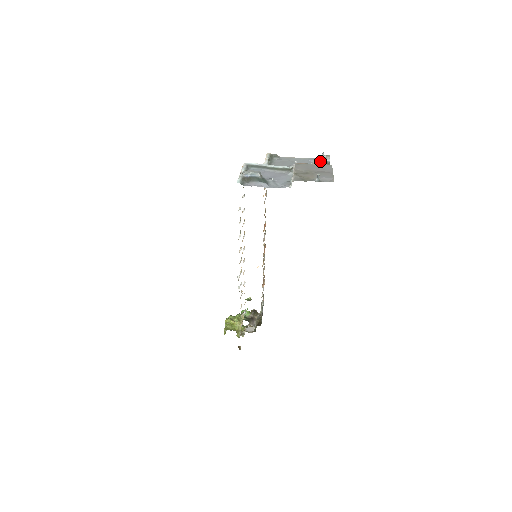
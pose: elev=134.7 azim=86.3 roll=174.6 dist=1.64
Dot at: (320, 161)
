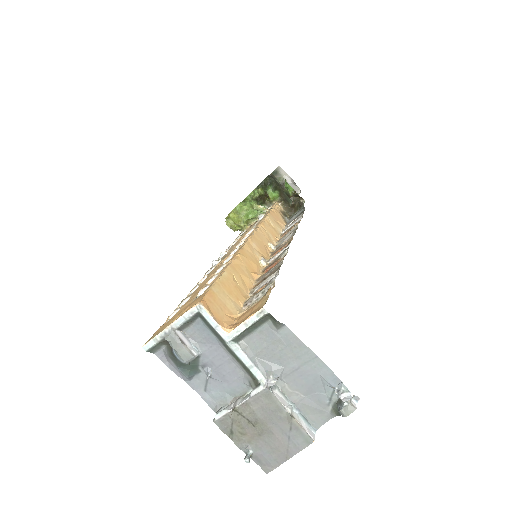
Dot at: (336, 392)
